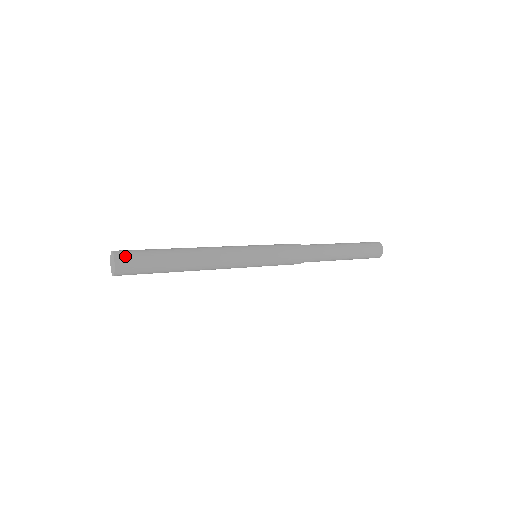
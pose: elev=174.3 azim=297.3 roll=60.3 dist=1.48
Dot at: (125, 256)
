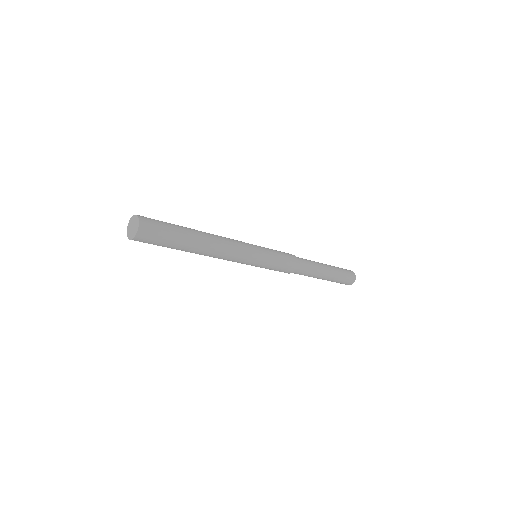
Dot at: (145, 217)
